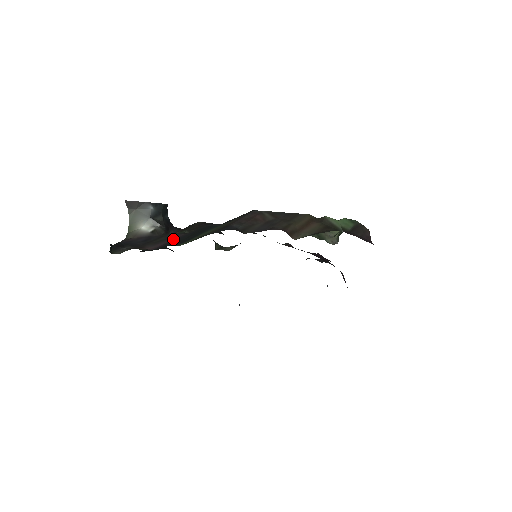
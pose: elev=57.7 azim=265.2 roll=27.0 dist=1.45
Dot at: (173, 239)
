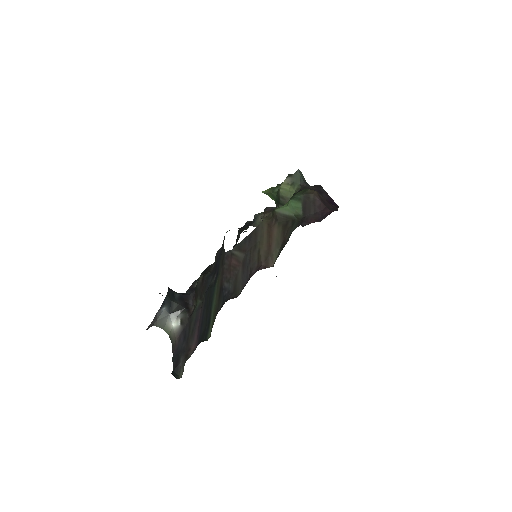
Dot at: (199, 321)
